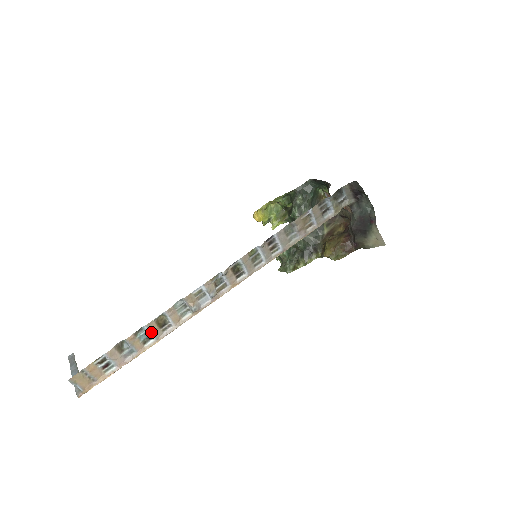
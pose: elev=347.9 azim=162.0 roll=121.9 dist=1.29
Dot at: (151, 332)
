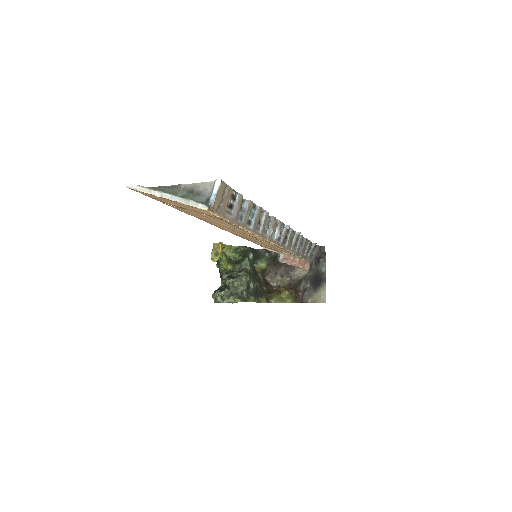
Dot at: (255, 218)
